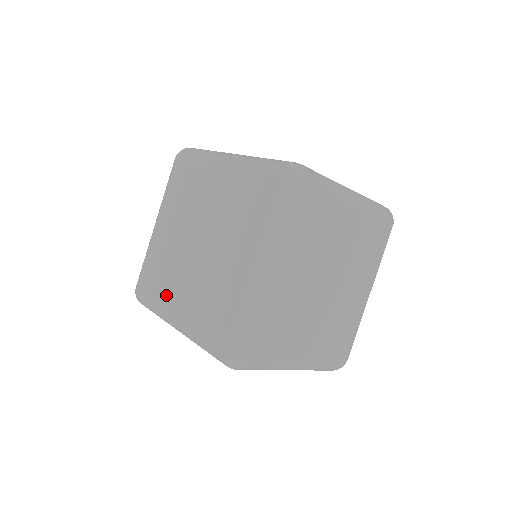
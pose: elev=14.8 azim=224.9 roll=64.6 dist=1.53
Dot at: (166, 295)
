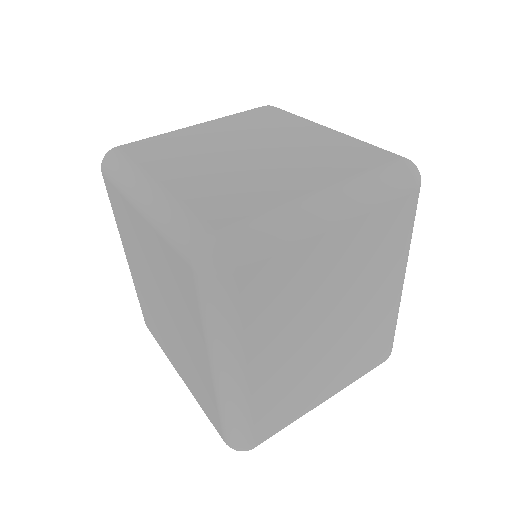
Dot at: (125, 244)
